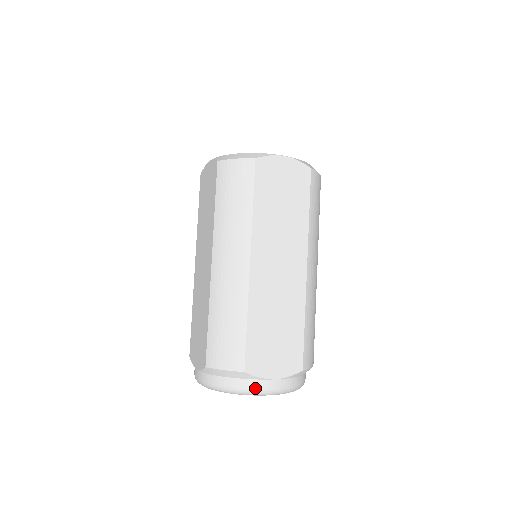
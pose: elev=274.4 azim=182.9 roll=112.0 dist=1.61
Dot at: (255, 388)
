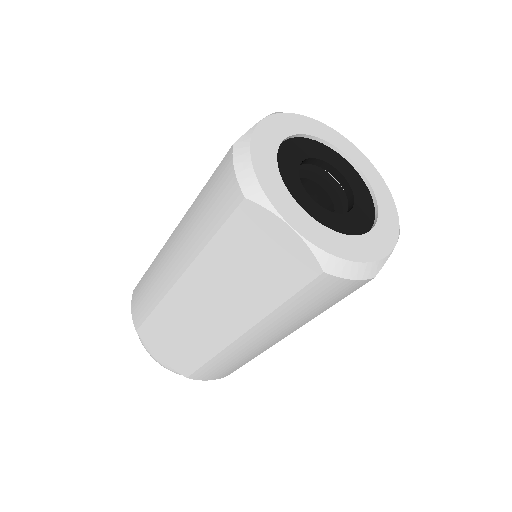
Dot at: occluded
